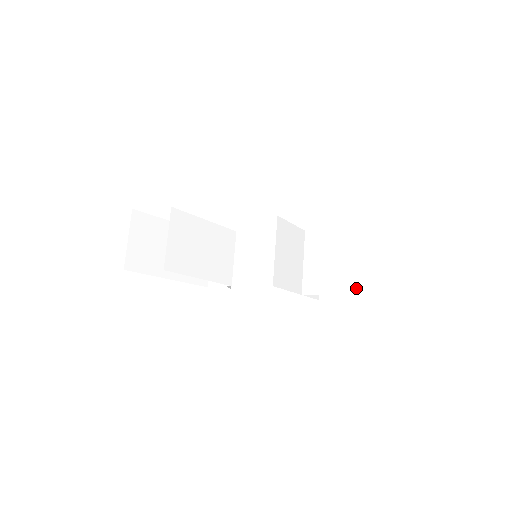
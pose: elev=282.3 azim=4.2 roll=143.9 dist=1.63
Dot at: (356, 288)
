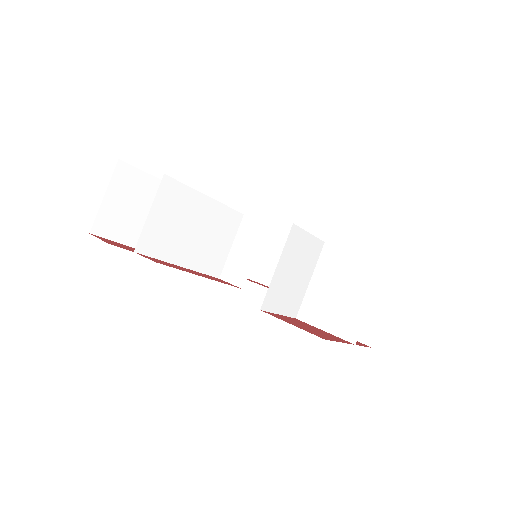
Dot at: (363, 328)
